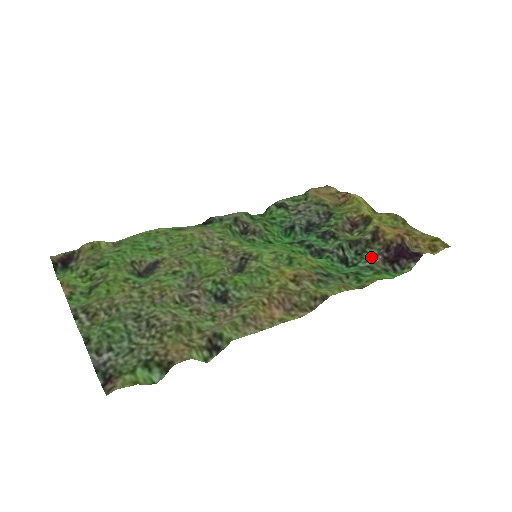
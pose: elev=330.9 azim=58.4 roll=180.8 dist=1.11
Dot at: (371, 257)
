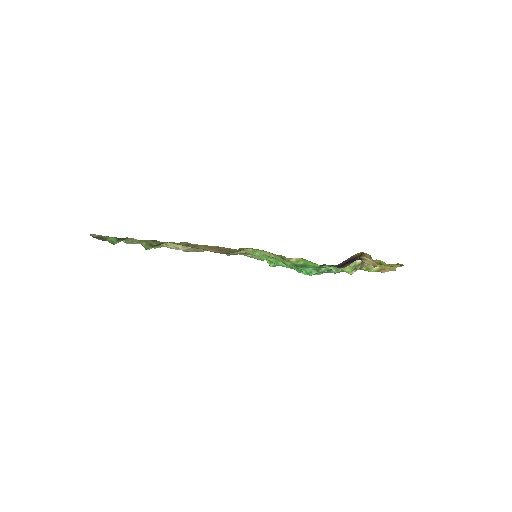
Dot at: occluded
